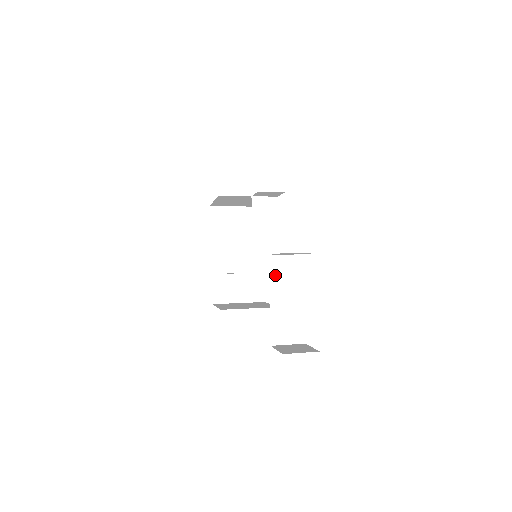
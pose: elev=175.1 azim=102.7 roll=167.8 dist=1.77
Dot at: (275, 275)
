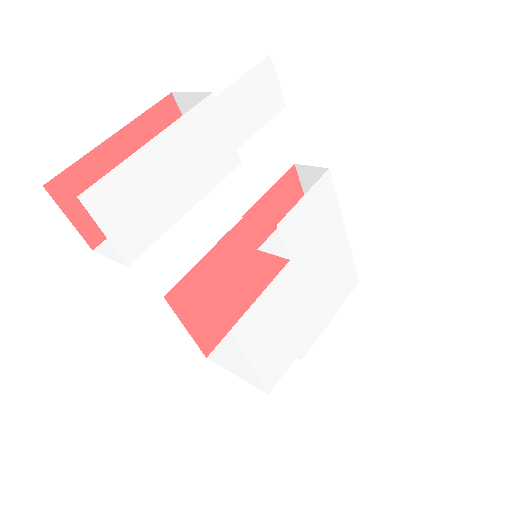
Dot at: occluded
